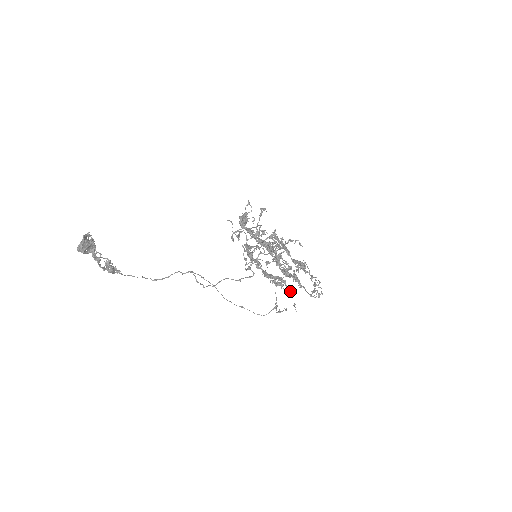
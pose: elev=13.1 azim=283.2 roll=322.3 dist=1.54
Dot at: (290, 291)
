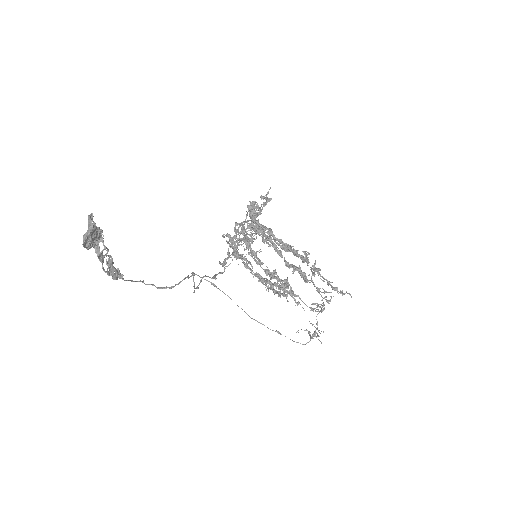
Dot at: occluded
